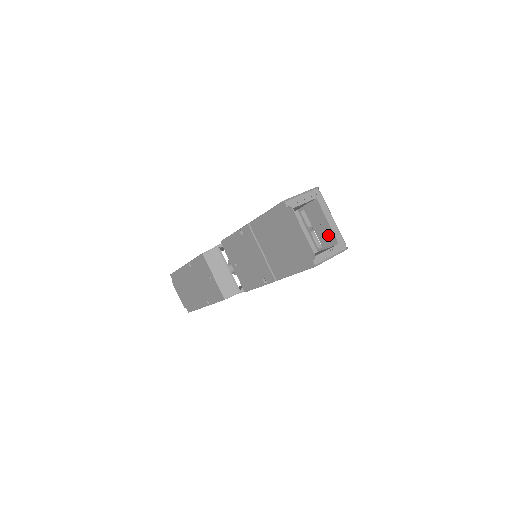
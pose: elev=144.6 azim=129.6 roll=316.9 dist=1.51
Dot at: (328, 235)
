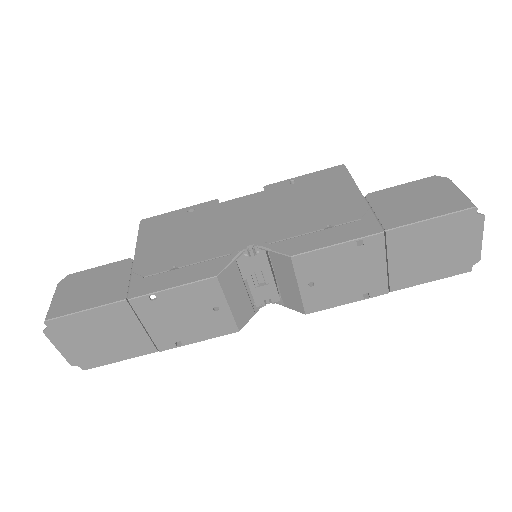
Dot at: occluded
